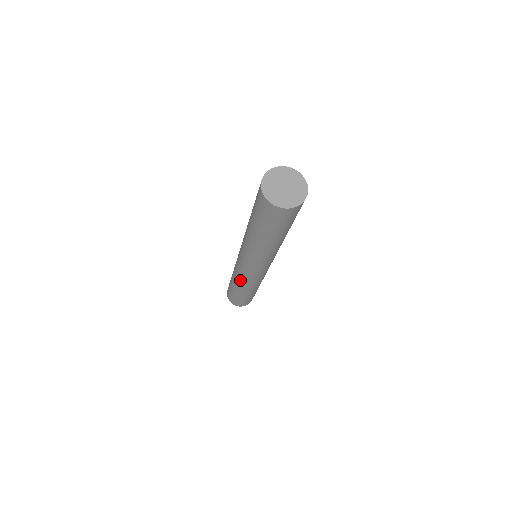
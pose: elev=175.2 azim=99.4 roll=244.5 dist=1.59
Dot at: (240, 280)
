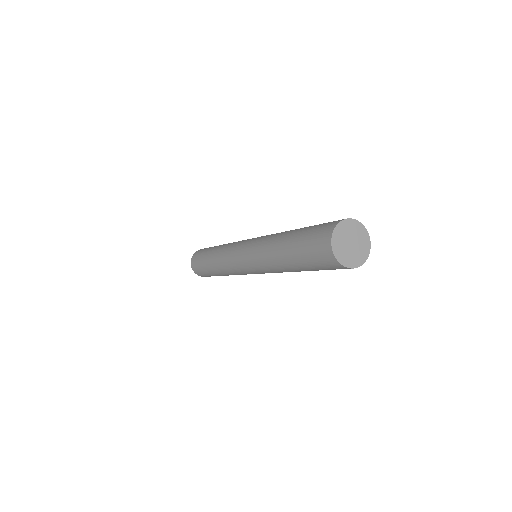
Dot at: (232, 274)
